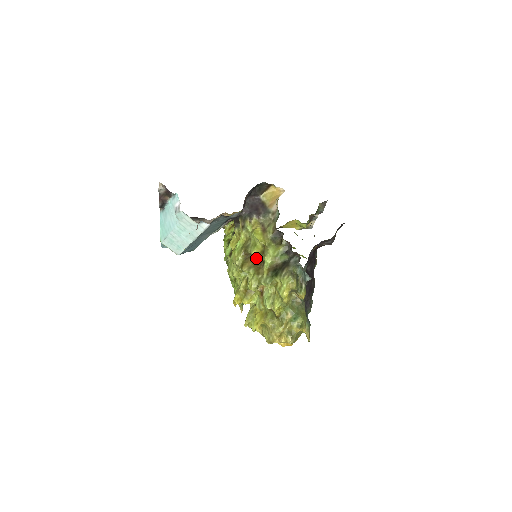
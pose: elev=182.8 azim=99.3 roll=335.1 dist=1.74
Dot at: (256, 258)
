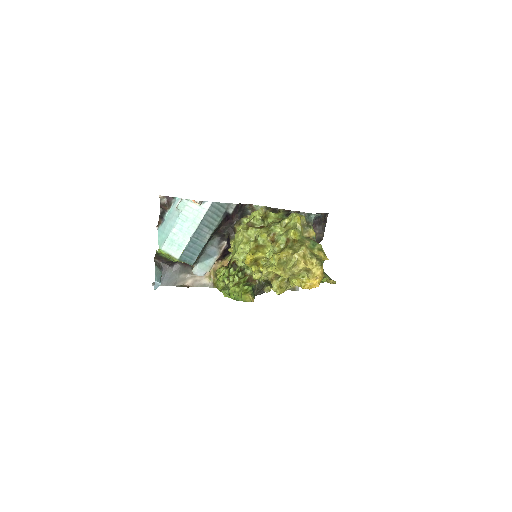
Dot at: (259, 227)
